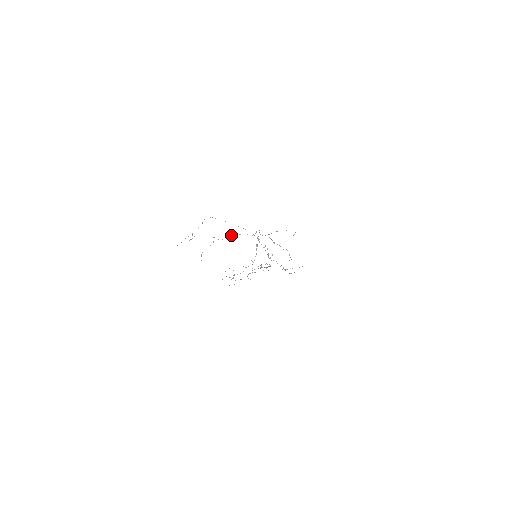
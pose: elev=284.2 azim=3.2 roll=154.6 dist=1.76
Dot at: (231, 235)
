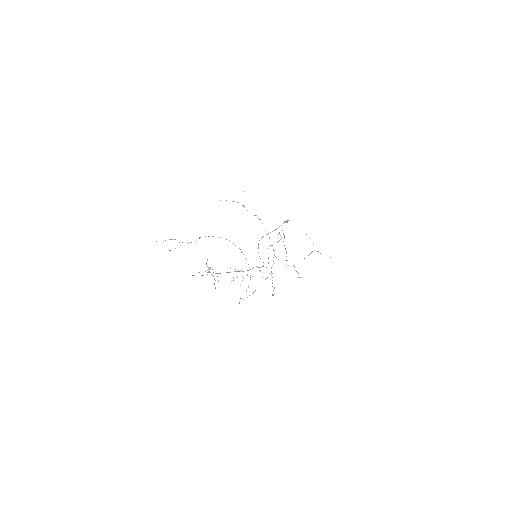
Dot at: (256, 215)
